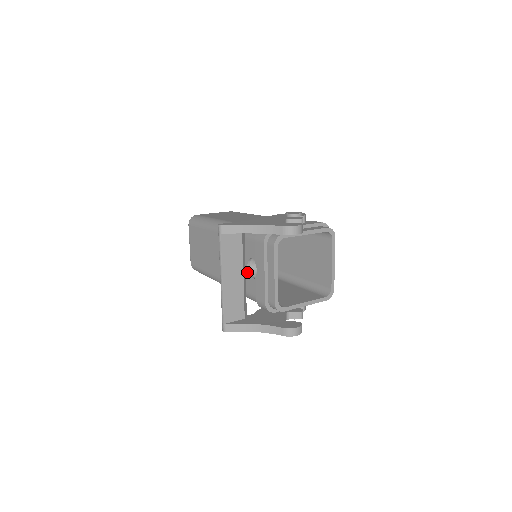
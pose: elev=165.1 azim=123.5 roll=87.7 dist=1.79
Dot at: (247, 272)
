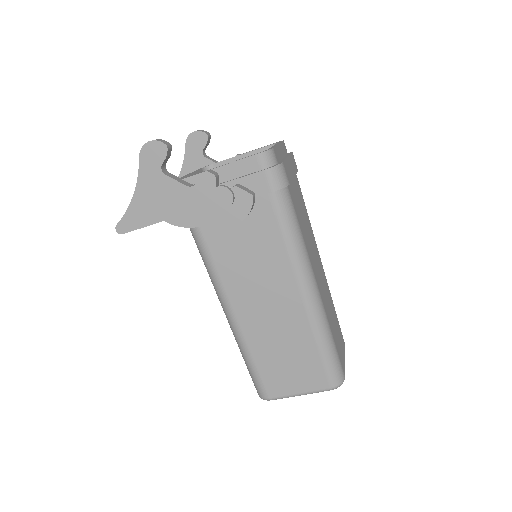
Dot at: occluded
